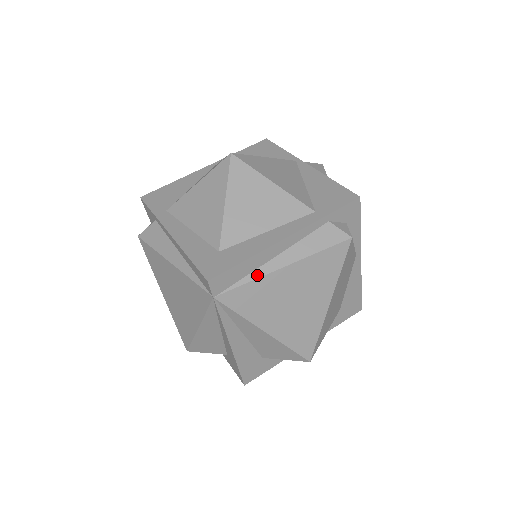
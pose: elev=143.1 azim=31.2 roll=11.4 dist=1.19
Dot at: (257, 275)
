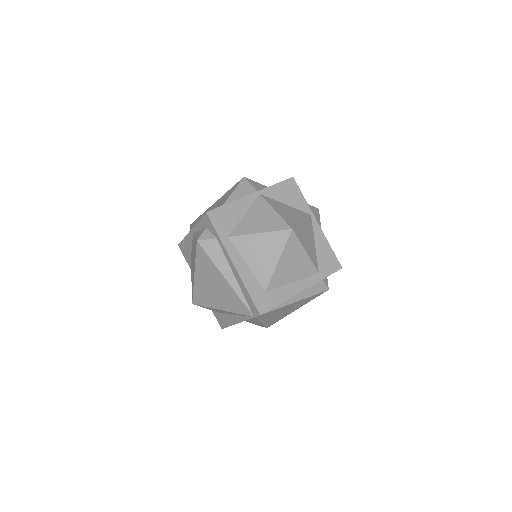
Dot at: (279, 307)
